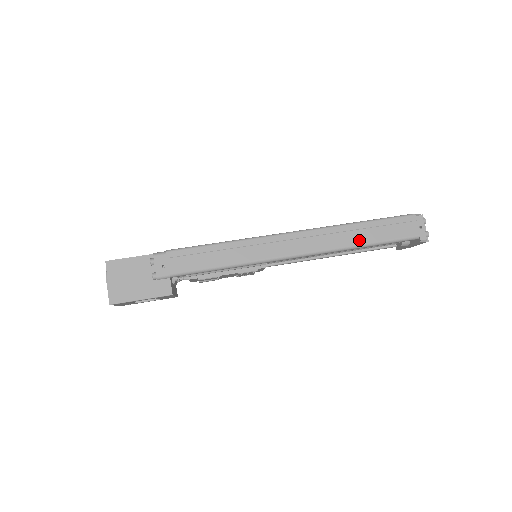
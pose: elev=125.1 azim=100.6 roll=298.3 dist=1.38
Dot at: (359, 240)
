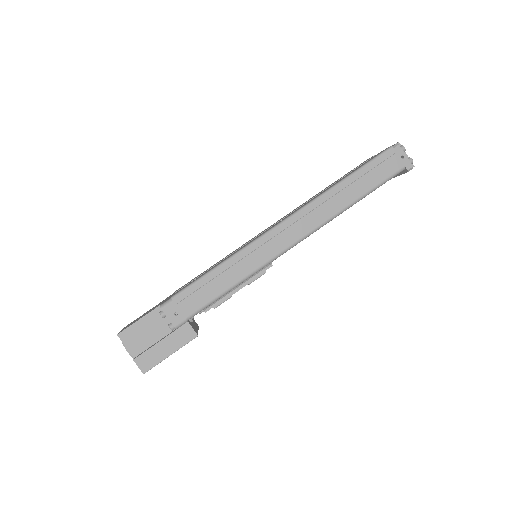
Dot at: (350, 198)
